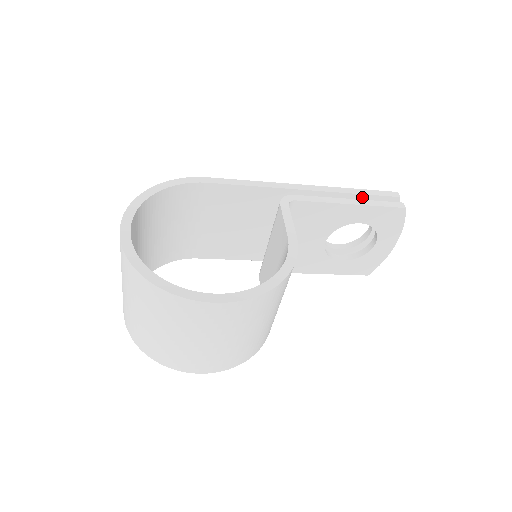
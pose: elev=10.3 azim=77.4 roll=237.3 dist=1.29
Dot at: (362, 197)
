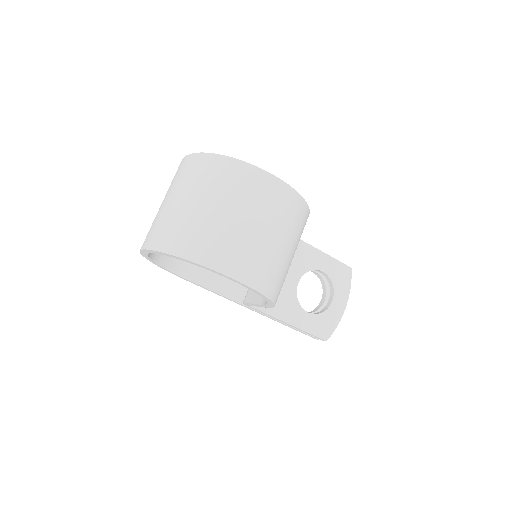
Dot at: occluded
